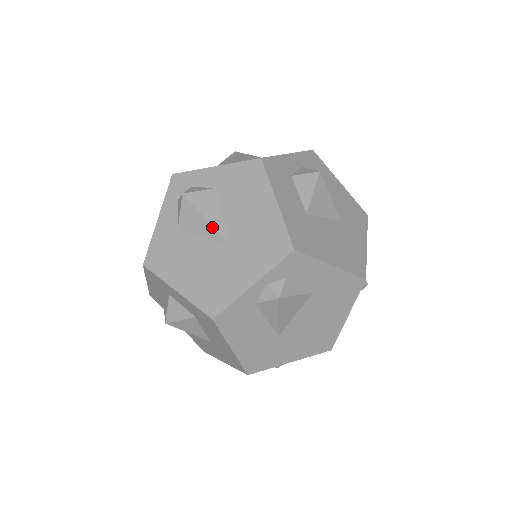
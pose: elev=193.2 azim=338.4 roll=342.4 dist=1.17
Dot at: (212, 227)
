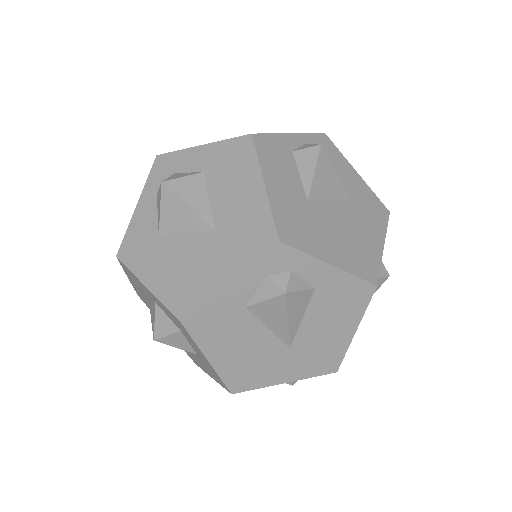
Dot at: (287, 329)
